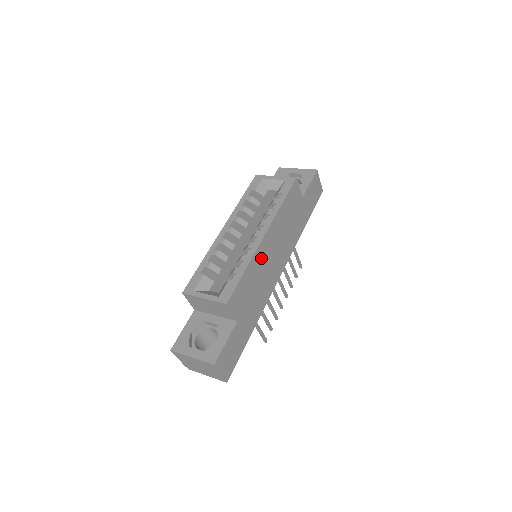
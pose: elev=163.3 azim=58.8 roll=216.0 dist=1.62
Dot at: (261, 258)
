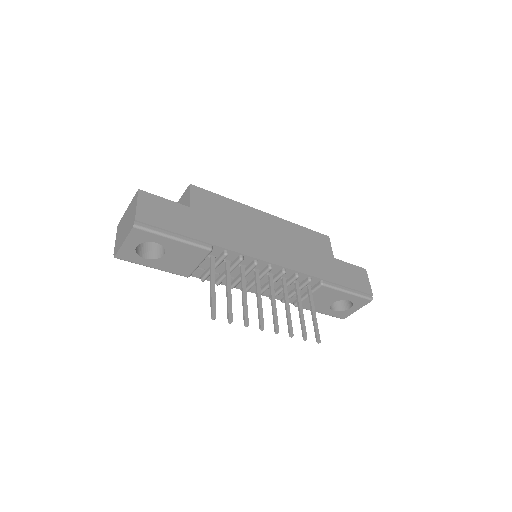
Dot at: (251, 218)
